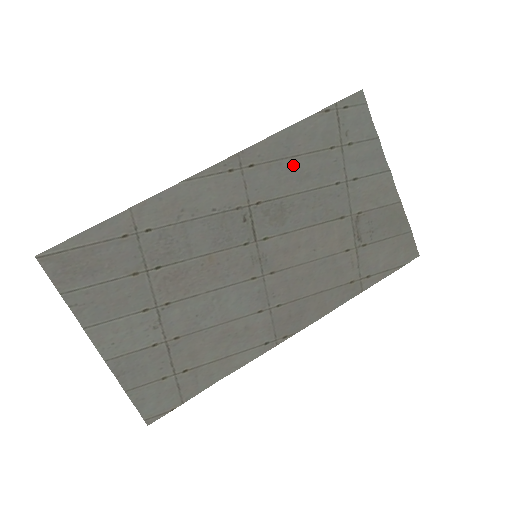
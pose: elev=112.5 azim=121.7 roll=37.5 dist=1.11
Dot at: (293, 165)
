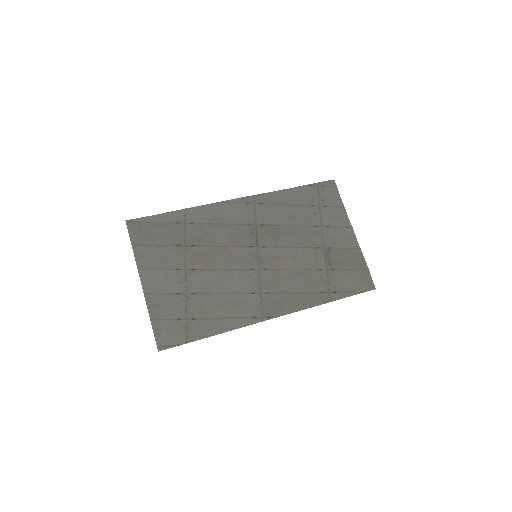
Dot at: (287, 209)
